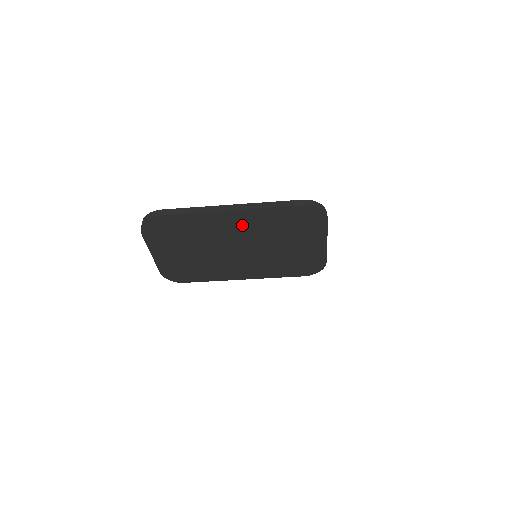
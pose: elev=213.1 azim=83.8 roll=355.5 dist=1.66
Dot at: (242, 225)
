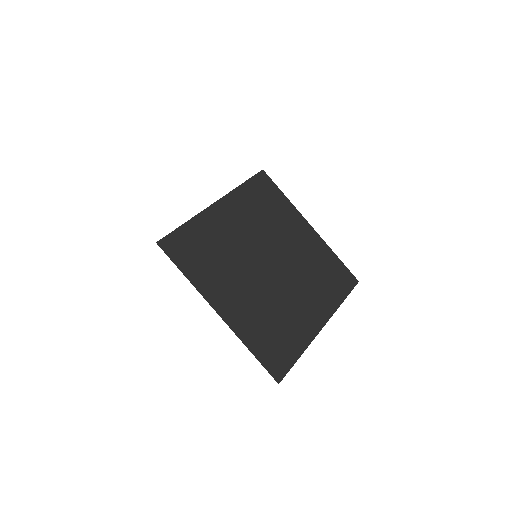
Dot at: occluded
